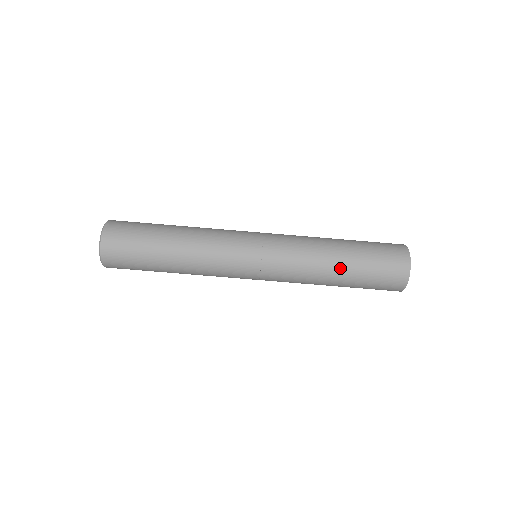
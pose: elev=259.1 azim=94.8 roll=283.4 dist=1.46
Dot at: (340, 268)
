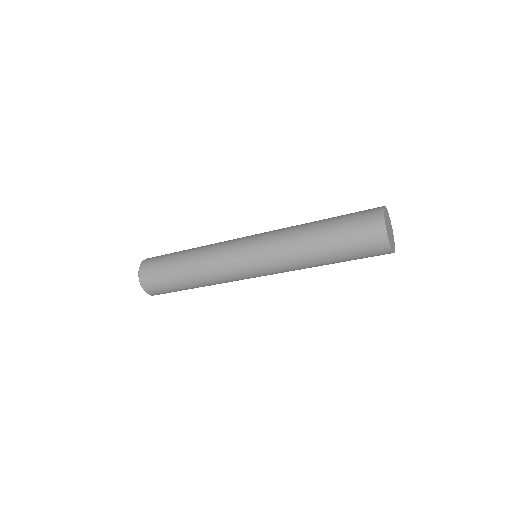
Dot at: occluded
